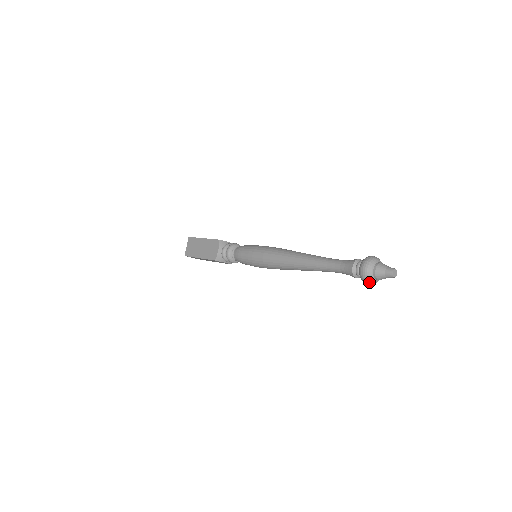
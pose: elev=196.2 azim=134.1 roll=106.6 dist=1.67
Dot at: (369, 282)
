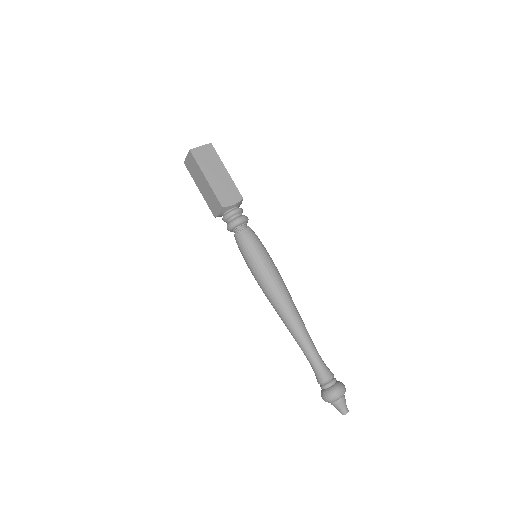
Dot at: occluded
